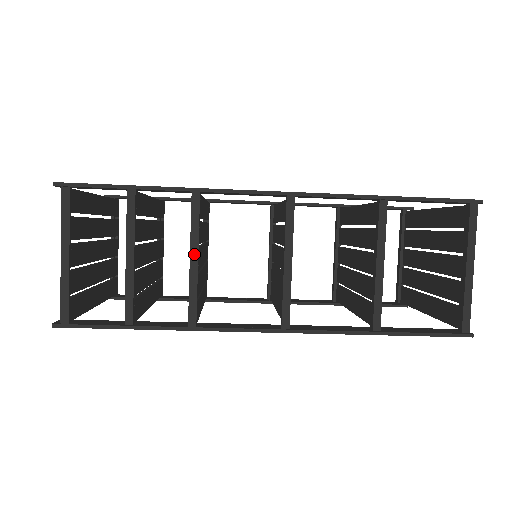
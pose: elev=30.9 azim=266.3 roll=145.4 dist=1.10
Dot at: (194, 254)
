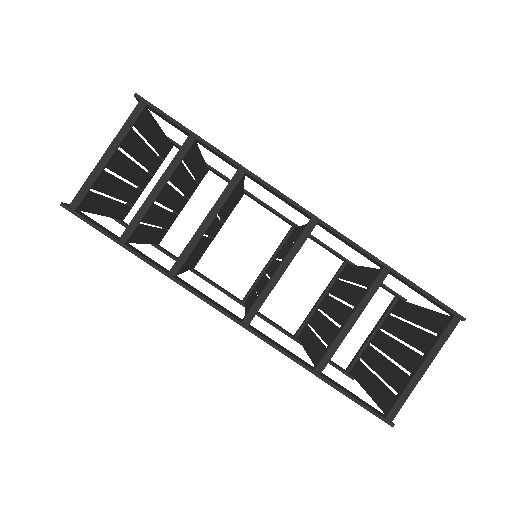
Dot at: (210, 218)
